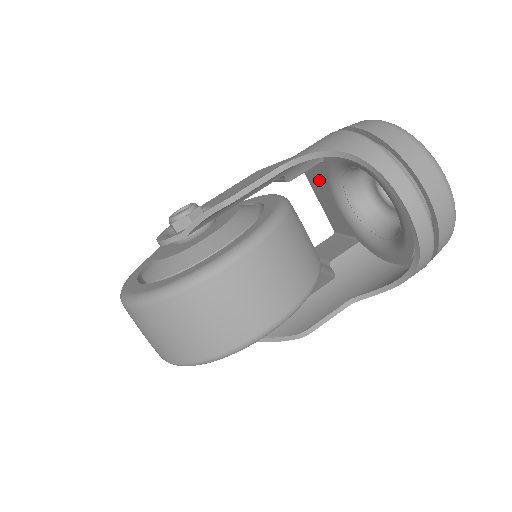
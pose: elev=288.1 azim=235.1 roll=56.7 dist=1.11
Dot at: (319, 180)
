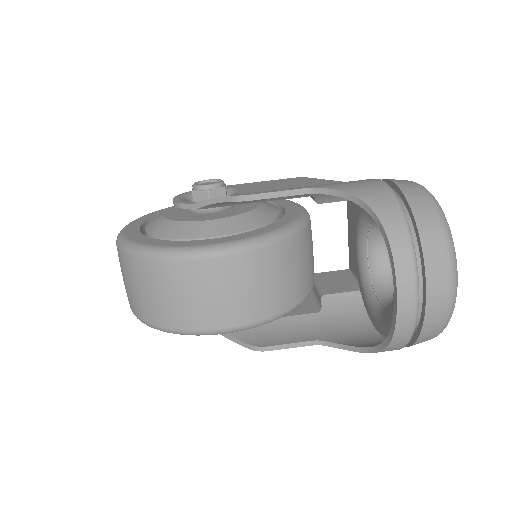
Dot at: (354, 214)
